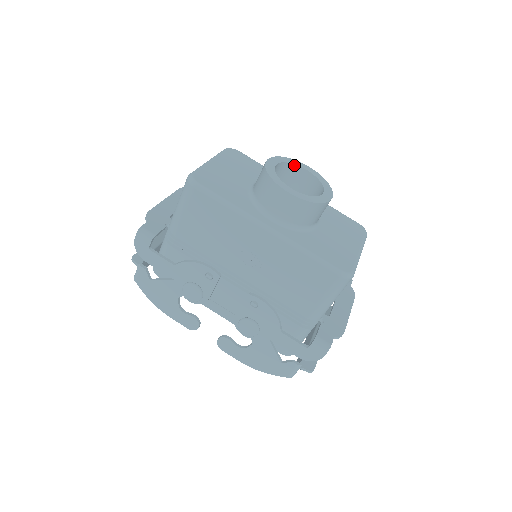
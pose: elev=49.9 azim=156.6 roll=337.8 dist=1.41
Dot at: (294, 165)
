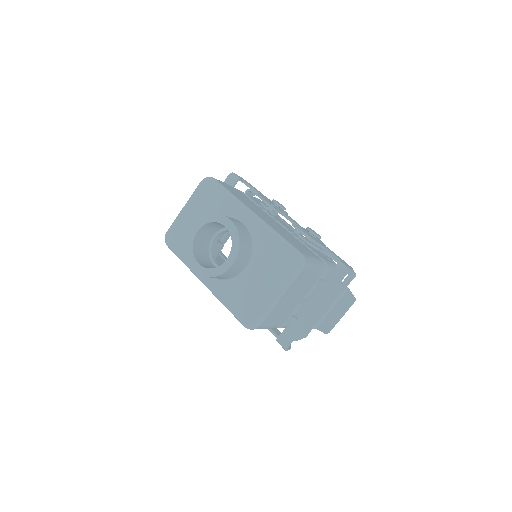
Dot at: (217, 222)
